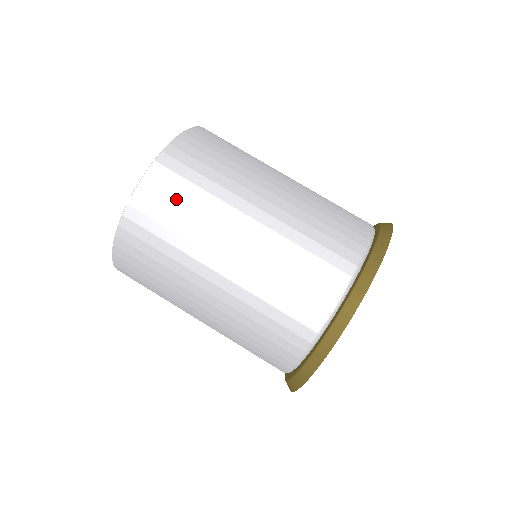
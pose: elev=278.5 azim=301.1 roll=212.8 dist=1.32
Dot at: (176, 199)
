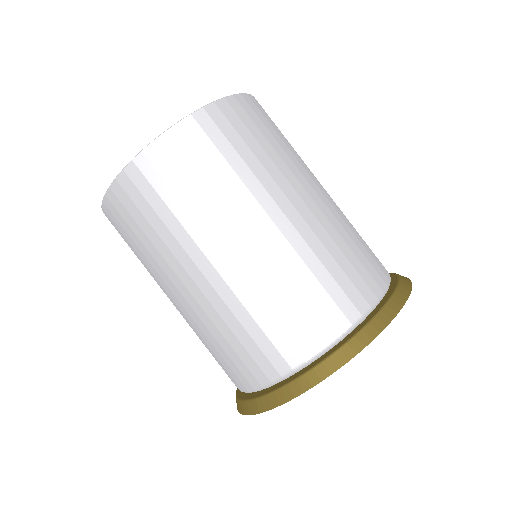
Dot at: (262, 129)
